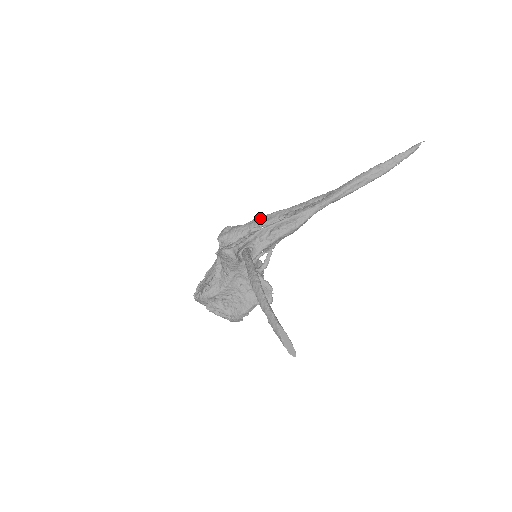
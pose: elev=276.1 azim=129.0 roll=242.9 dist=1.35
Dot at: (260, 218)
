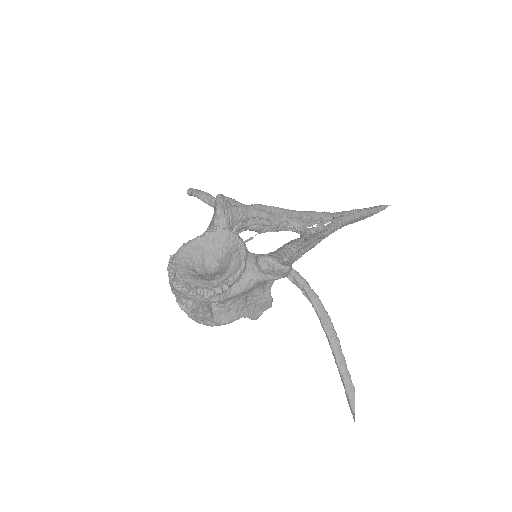
Dot at: (265, 207)
